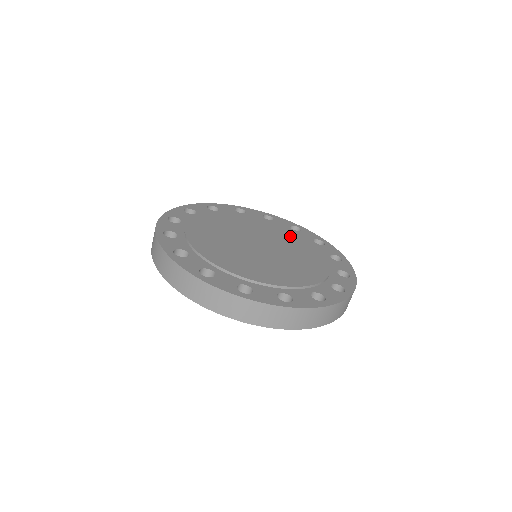
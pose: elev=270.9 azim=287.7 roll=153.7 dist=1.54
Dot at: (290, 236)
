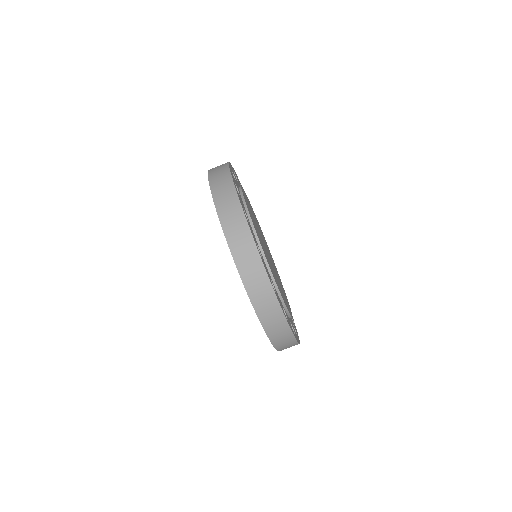
Dot at: occluded
